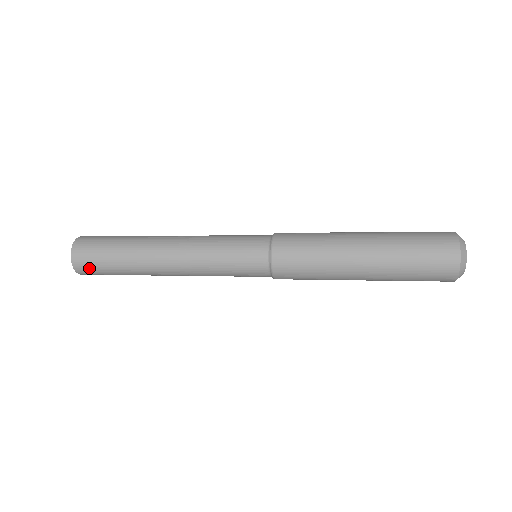
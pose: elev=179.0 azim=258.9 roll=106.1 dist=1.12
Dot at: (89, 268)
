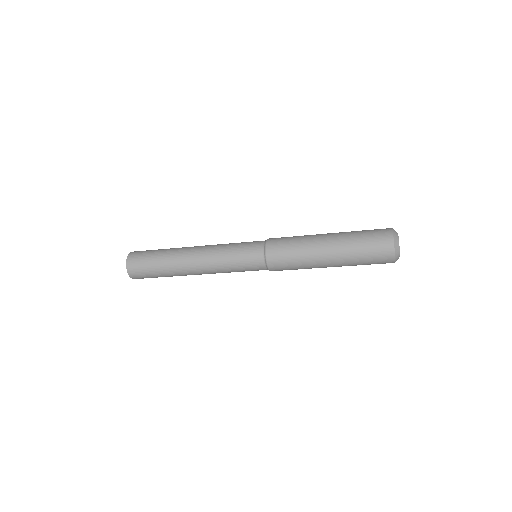
Dot at: (137, 262)
